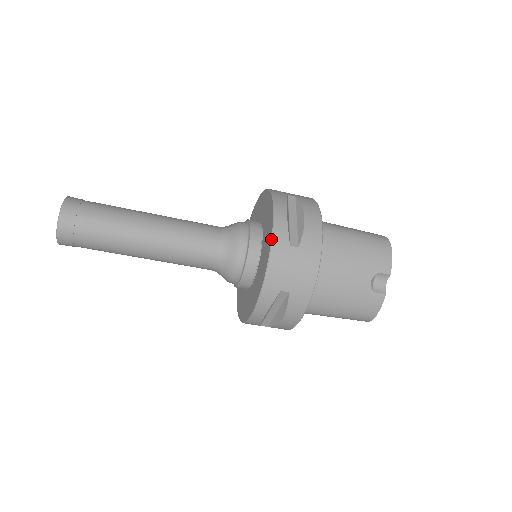
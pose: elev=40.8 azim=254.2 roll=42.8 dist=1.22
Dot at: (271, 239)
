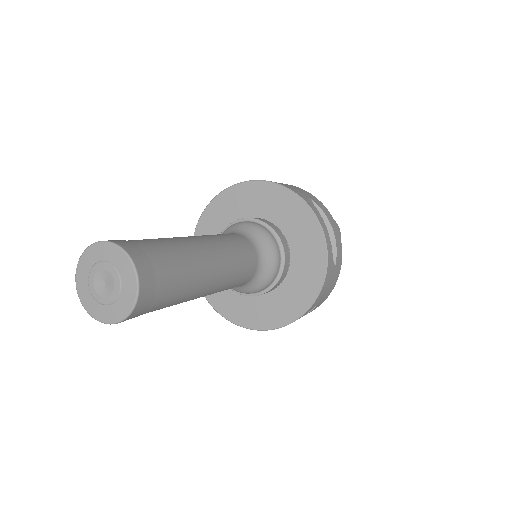
Dot at: (327, 266)
